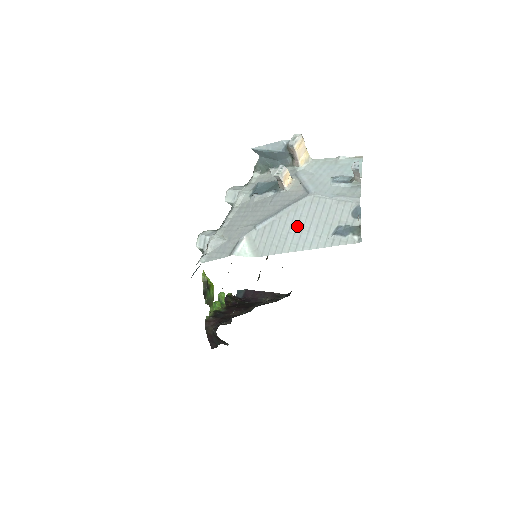
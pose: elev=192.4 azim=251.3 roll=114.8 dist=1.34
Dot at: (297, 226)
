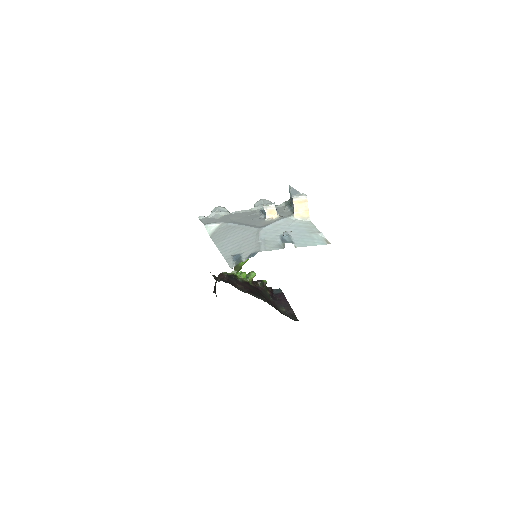
Dot at: (235, 238)
